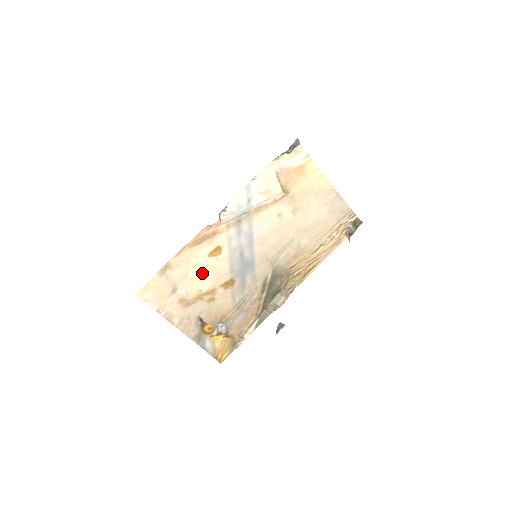
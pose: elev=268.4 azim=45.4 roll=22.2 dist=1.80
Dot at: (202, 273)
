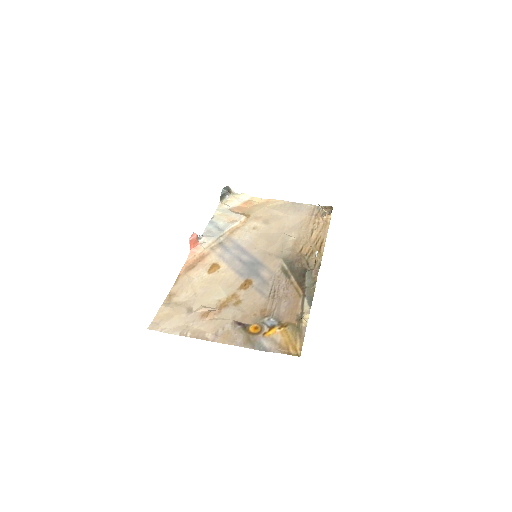
Dot at: (211, 287)
